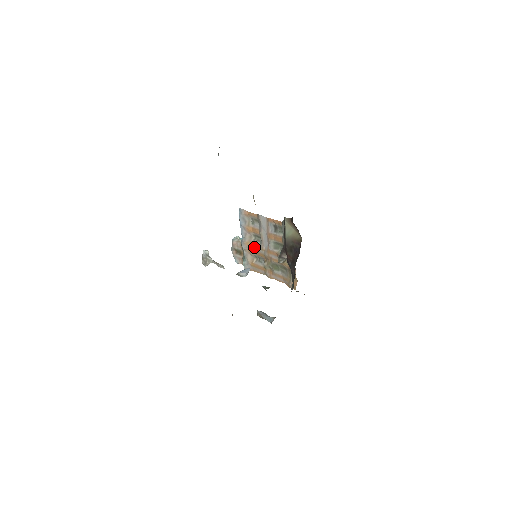
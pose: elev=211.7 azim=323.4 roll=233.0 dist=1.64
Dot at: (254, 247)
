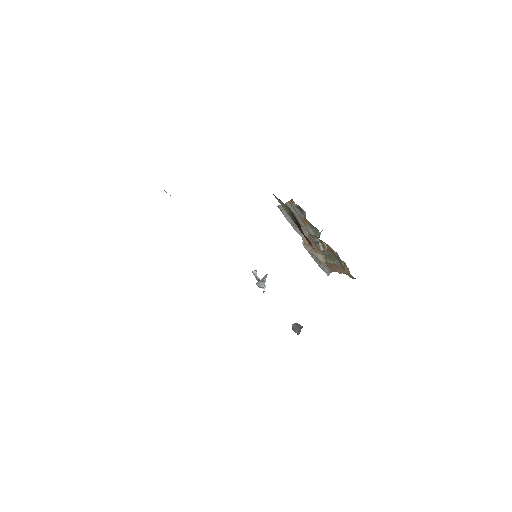
Dot at: (311, 243)
